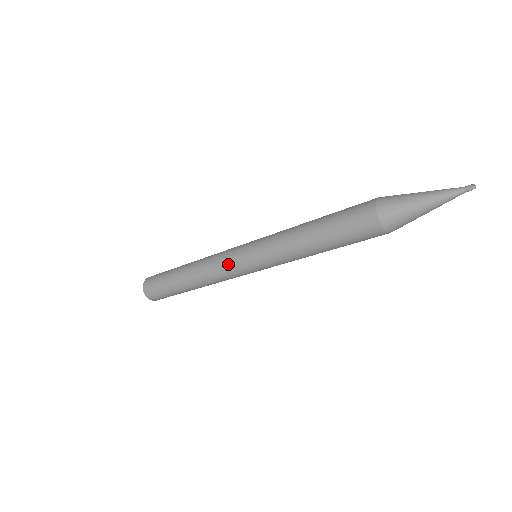
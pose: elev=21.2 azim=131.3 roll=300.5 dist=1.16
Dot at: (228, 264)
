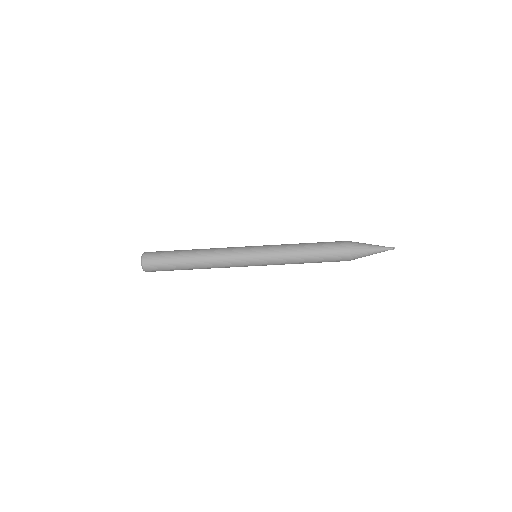
Dot at: (238, 254)
